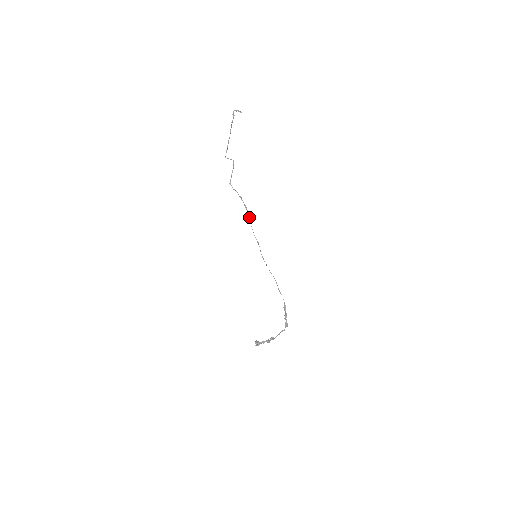
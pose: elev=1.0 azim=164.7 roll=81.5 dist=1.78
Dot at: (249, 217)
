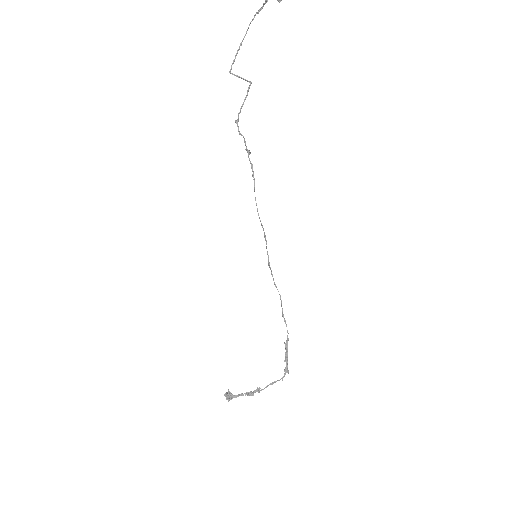
Dot at: (254, 188)
